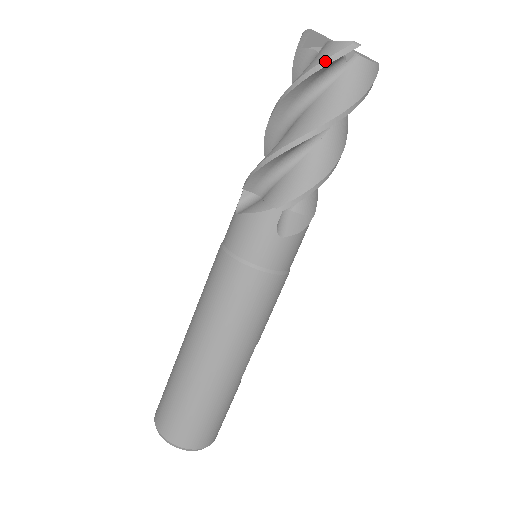
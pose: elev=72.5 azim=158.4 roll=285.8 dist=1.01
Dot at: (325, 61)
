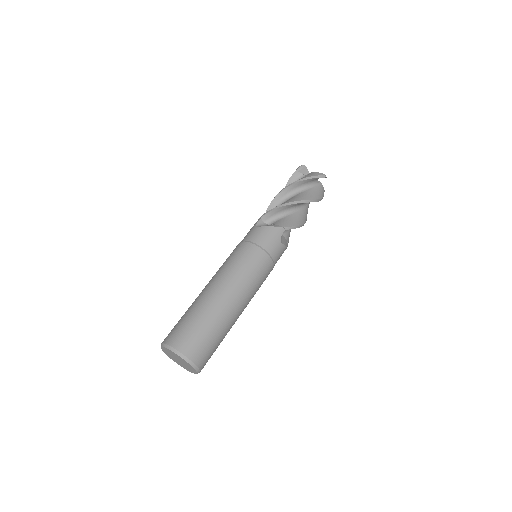
Dot at: (314, 176)
